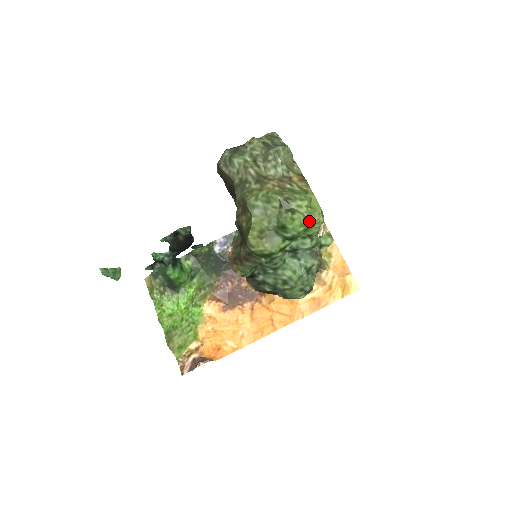
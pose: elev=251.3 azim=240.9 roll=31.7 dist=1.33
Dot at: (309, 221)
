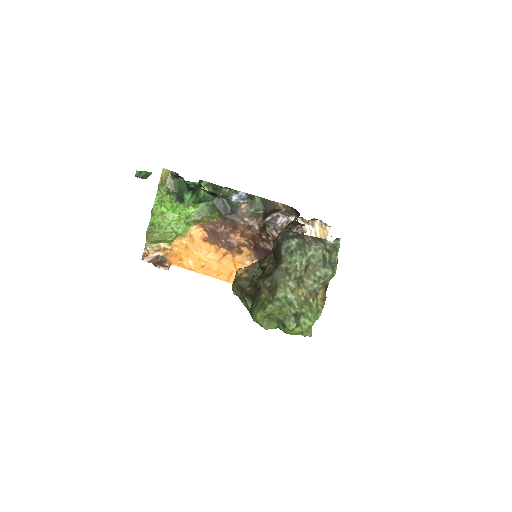
Dot at: (302, 334)
